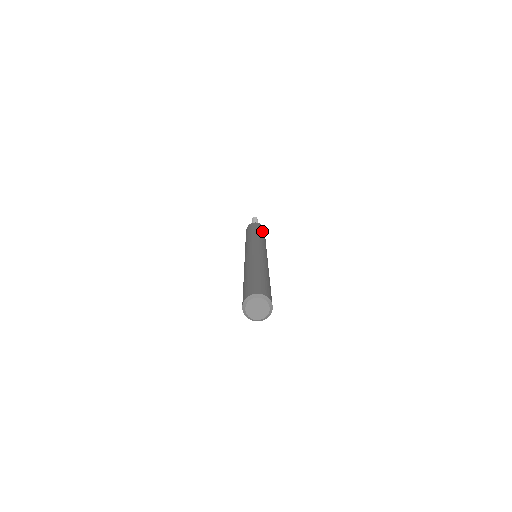
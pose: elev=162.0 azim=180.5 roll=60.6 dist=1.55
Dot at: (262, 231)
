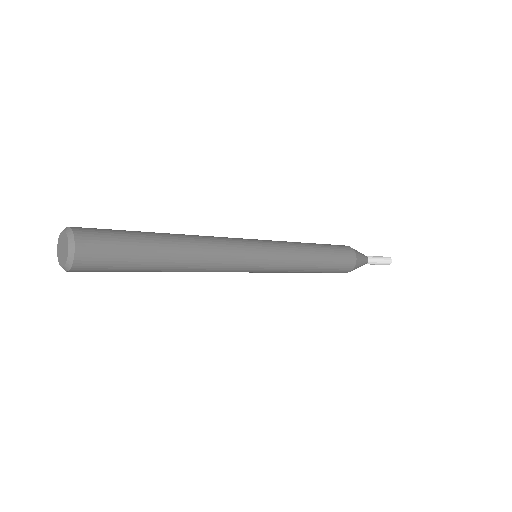
Dot at: (330, 250)
